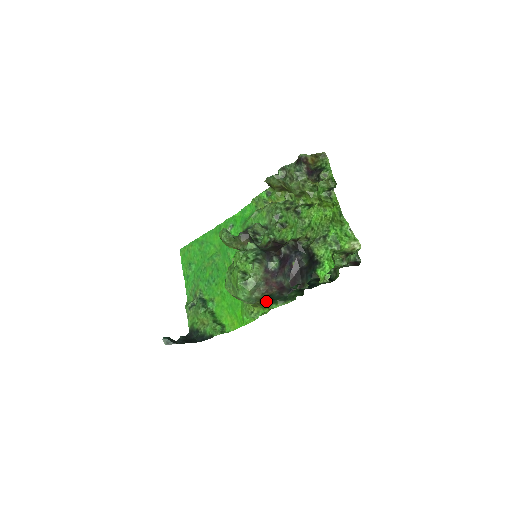
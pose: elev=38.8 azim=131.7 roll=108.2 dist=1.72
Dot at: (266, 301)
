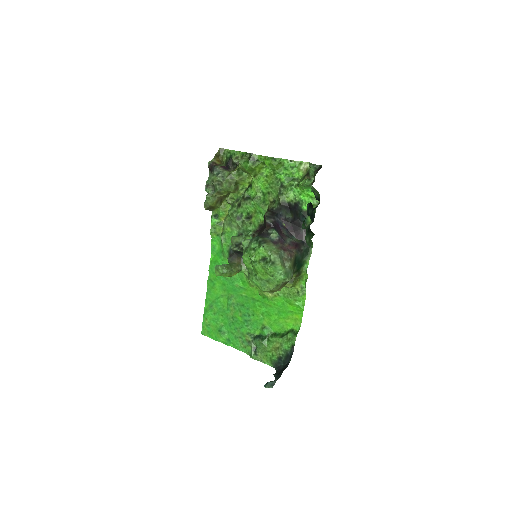
Dot at: (297, 268)
